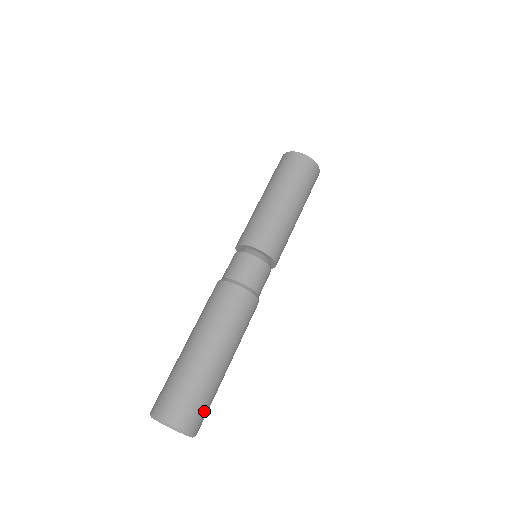
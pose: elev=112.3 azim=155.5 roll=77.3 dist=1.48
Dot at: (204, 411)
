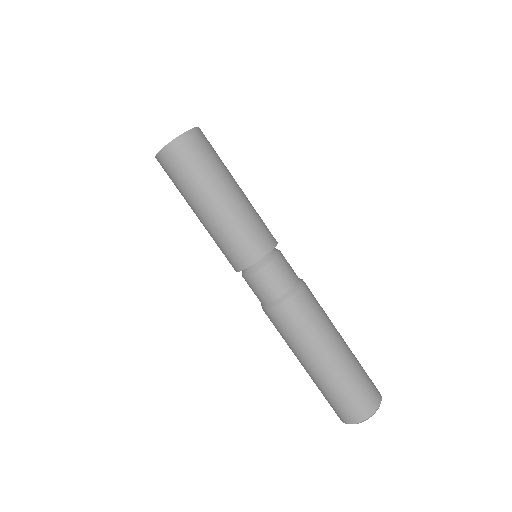
Dot at: (364, 392)
